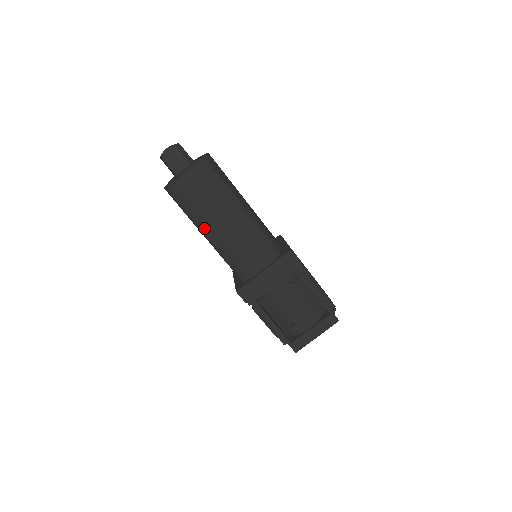
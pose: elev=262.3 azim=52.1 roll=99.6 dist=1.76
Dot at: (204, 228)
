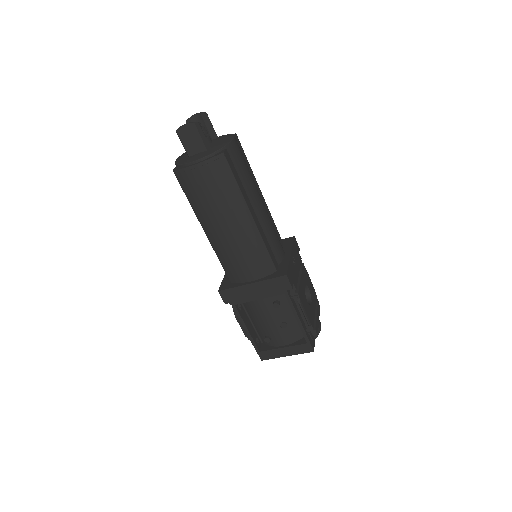
Dot at: (203, 221)
